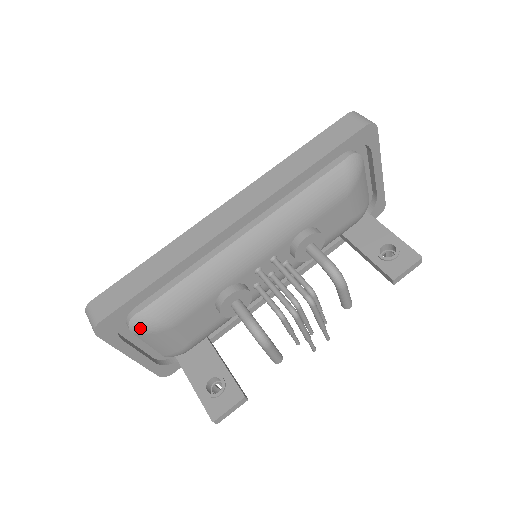
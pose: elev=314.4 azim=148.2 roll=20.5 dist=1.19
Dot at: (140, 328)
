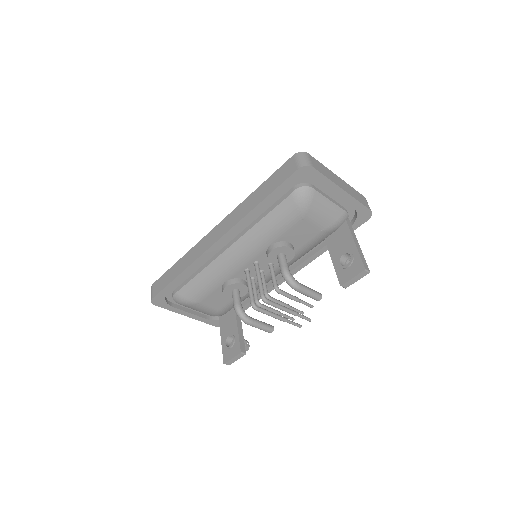
Dot at: (179, 302)
